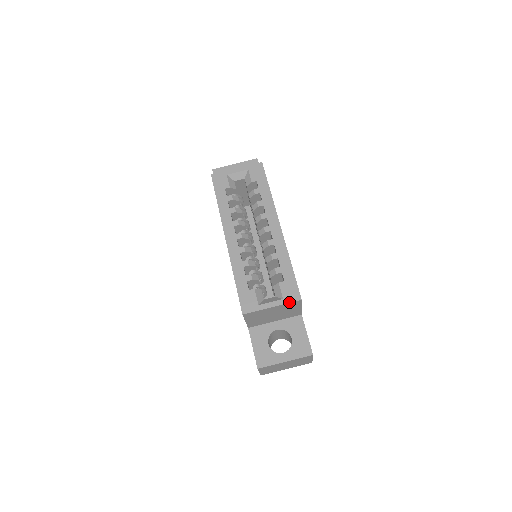
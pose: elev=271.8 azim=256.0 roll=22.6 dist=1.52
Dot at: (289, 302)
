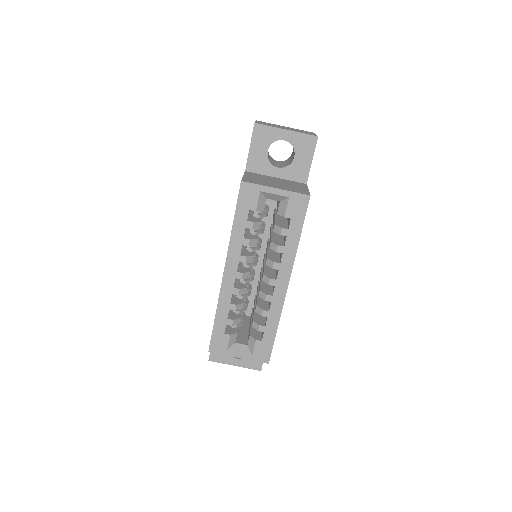
Dot at: occluded
